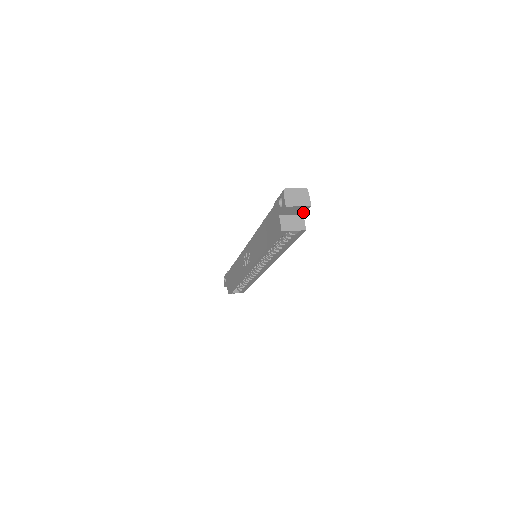
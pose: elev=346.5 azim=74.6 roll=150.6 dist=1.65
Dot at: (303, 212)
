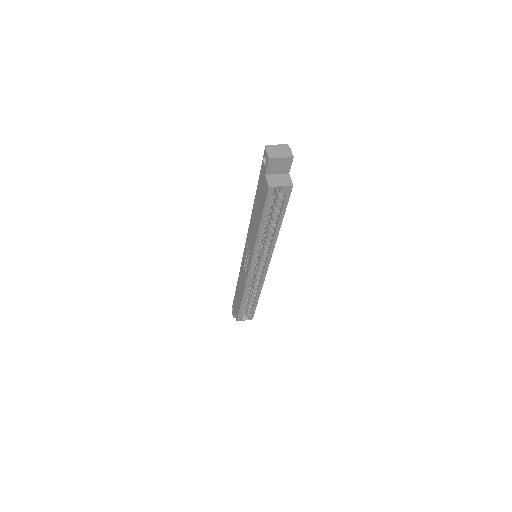
Dot at: (288, 169)
